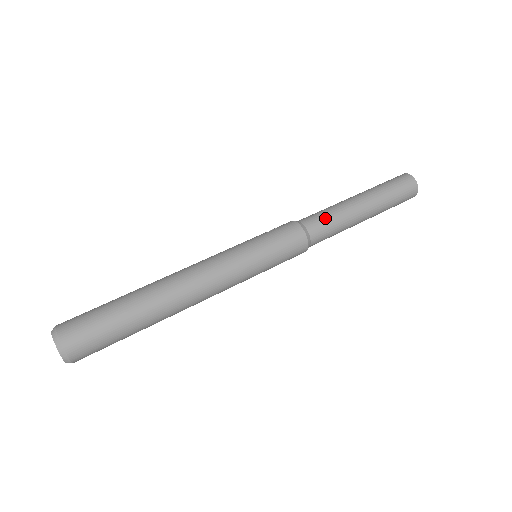
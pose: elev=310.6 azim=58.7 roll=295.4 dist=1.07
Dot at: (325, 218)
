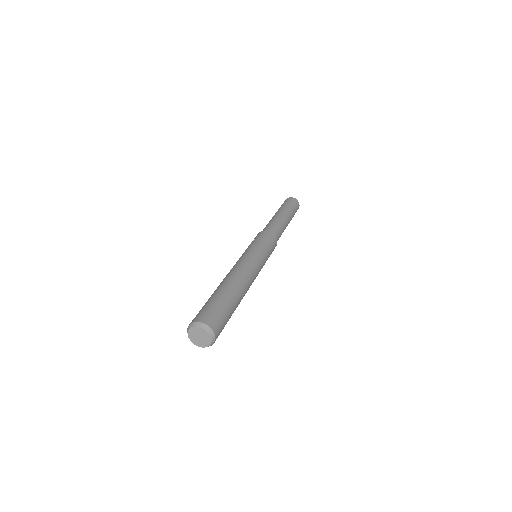
Dot at: (278, 227)
